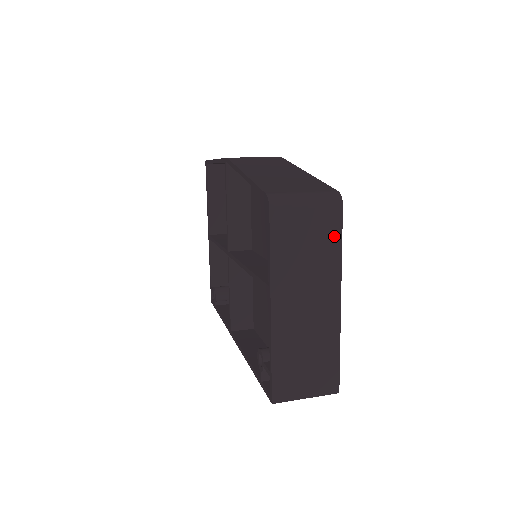
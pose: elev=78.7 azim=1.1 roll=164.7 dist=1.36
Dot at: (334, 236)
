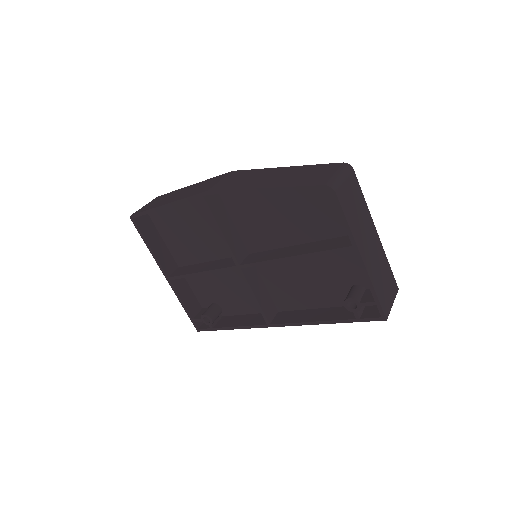
Dot at: (359, 192)
